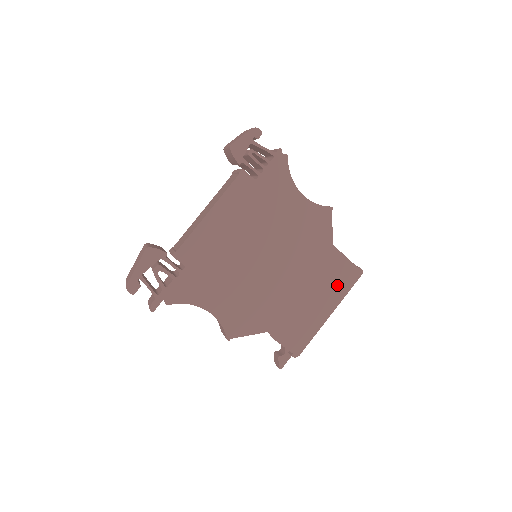
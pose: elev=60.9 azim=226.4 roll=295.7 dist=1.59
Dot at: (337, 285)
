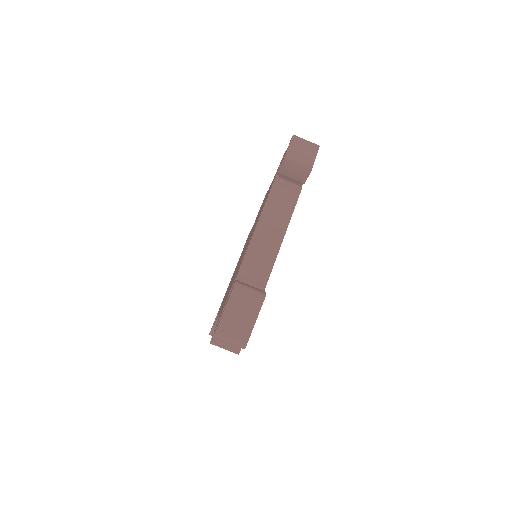
Dot at: occluded
